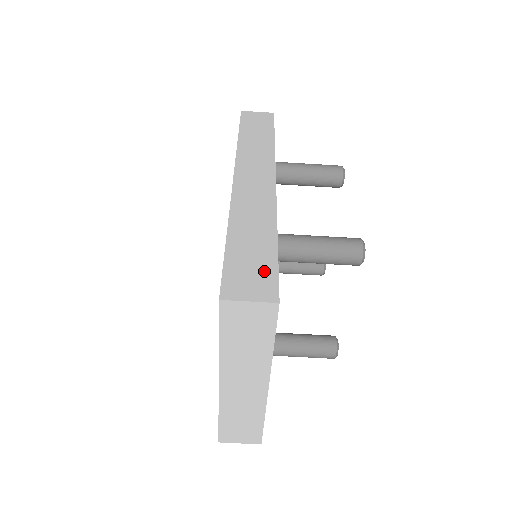
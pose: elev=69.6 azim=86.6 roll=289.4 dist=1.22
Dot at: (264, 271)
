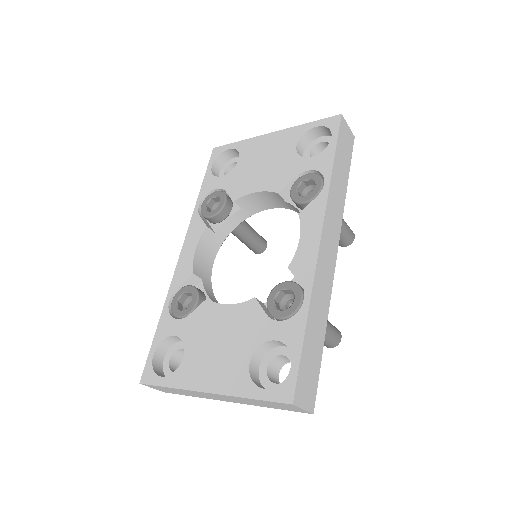
Dot at: (314, 377)
